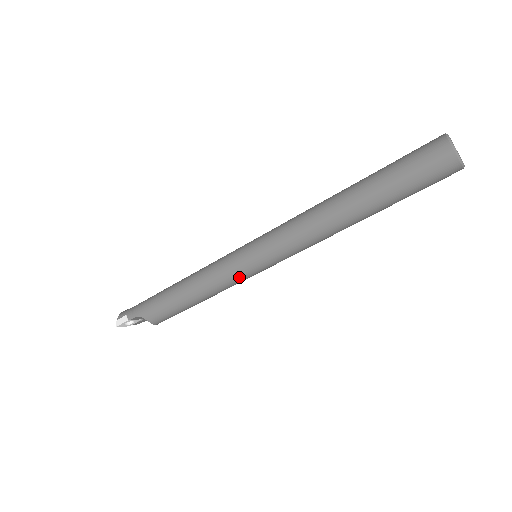
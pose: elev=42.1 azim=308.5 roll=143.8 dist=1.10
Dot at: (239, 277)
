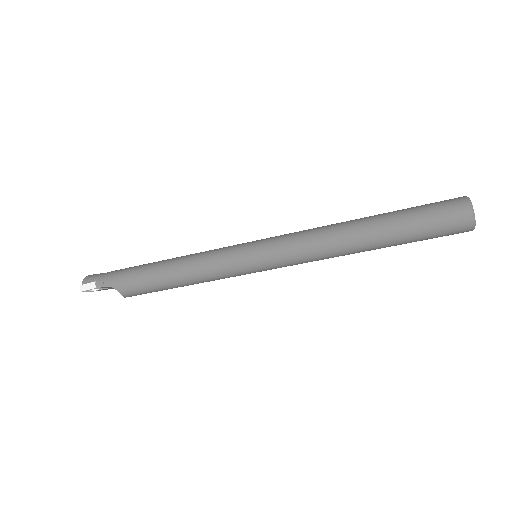
Dot at: (235, 273)
